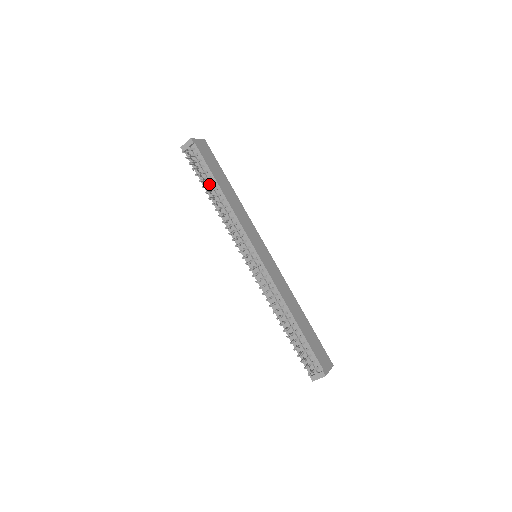
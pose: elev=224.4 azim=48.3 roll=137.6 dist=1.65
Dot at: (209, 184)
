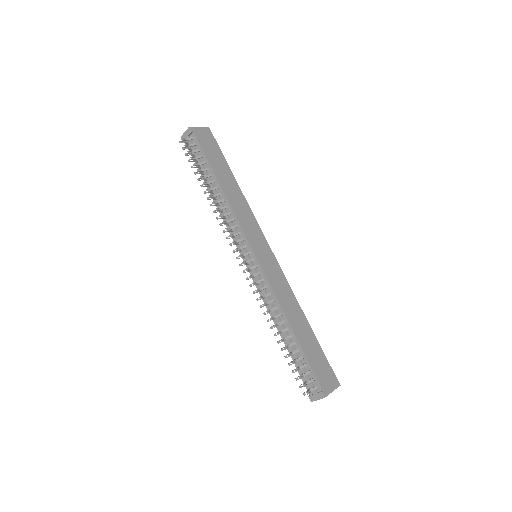
Dot at: (206, 176)
